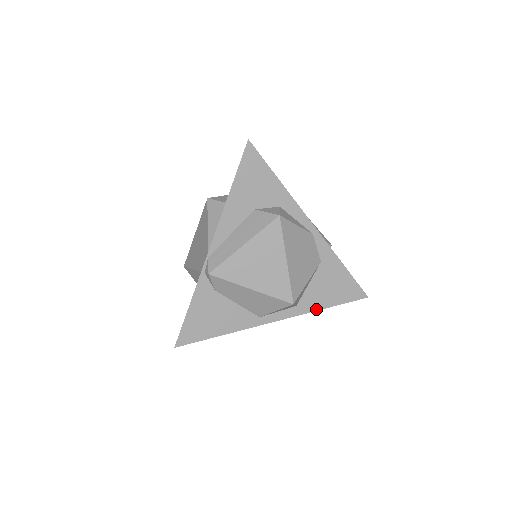
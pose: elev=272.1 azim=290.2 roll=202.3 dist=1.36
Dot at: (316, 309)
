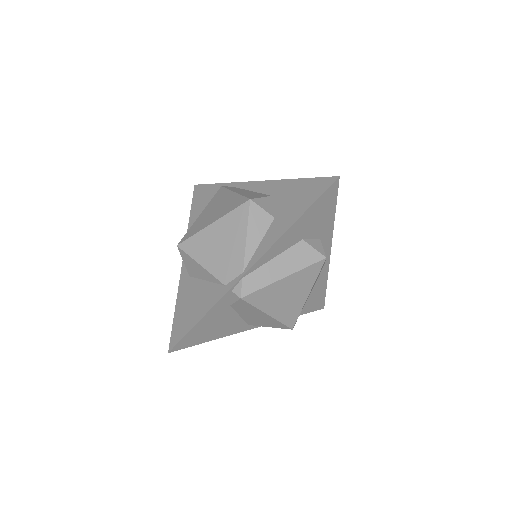
Dot at: occluded
